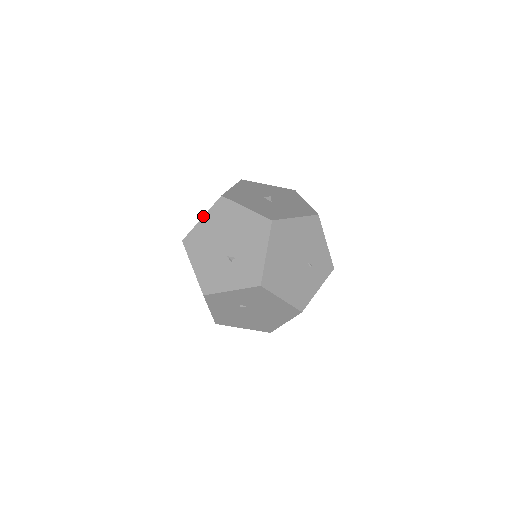
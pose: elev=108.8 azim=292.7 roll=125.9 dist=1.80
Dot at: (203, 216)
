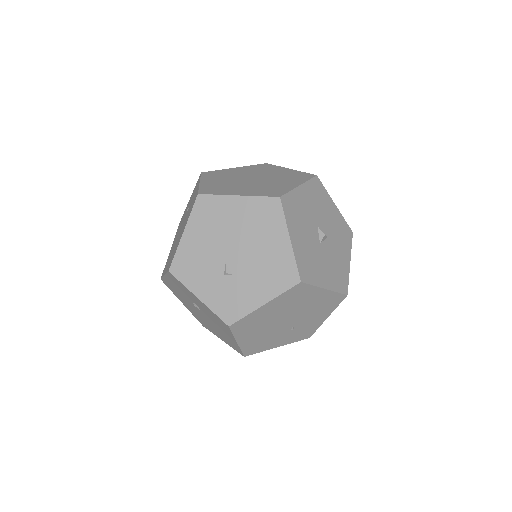
Dot at: (242, 195)
